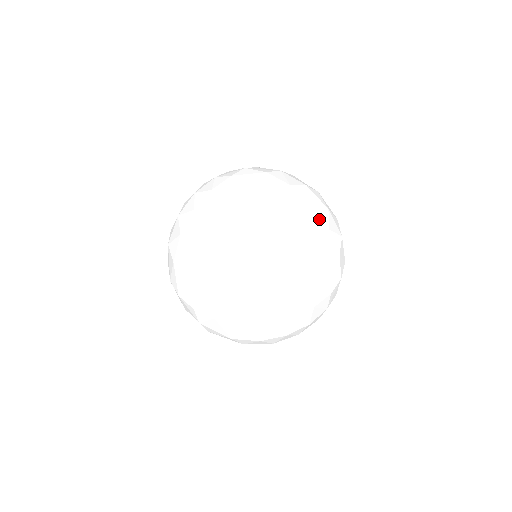
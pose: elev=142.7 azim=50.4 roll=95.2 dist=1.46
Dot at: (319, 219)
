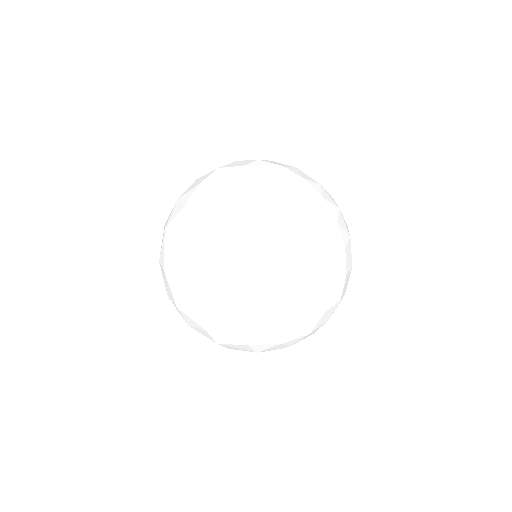
Dot at: (329, 197)
